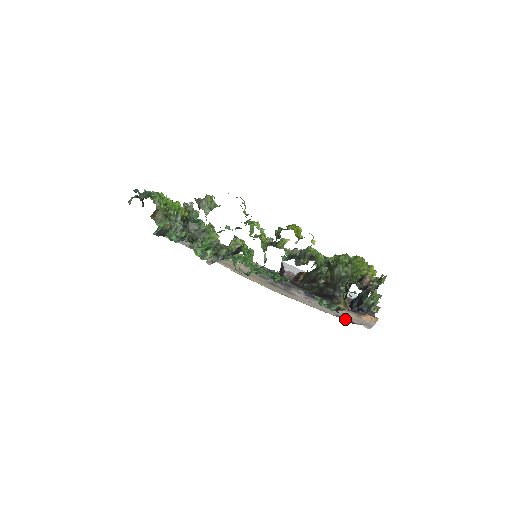
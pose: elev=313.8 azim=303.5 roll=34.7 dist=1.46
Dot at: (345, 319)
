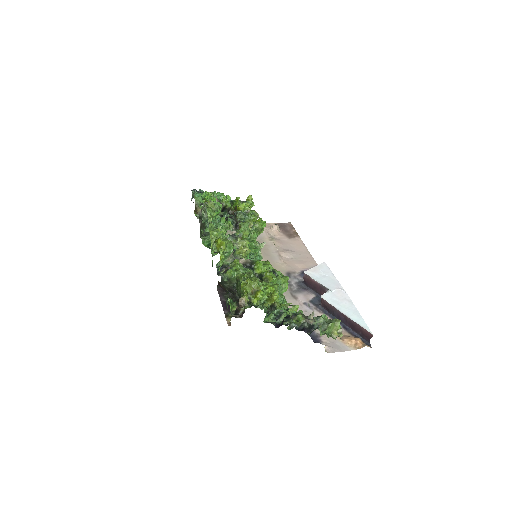
Dot at: (314, 335)
